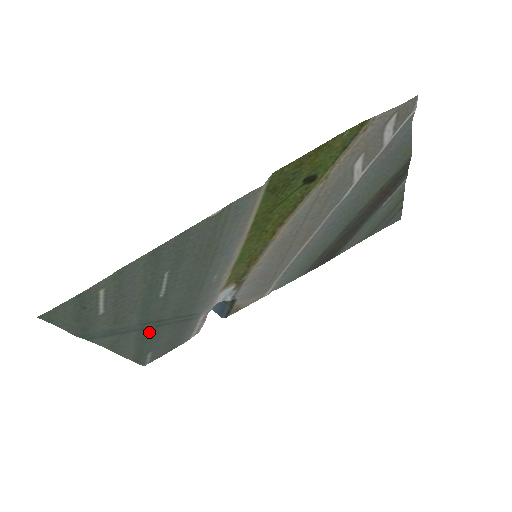
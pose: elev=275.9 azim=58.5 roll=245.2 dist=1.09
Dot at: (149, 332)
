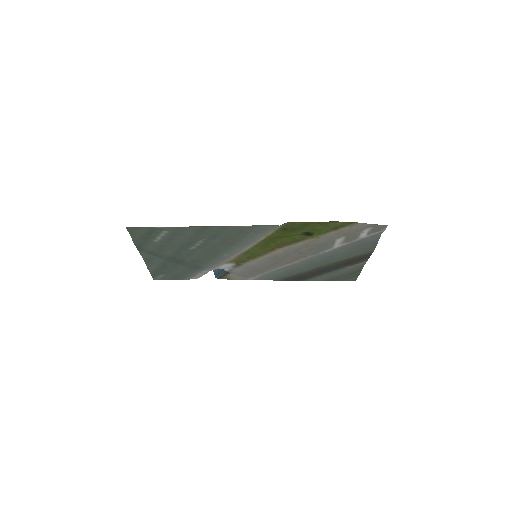
Dot at: (171, 263)
